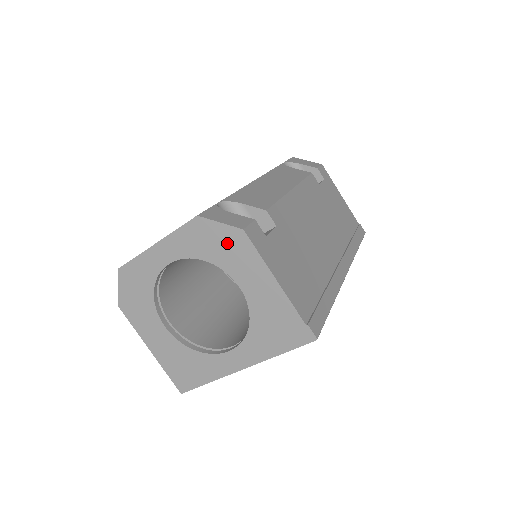
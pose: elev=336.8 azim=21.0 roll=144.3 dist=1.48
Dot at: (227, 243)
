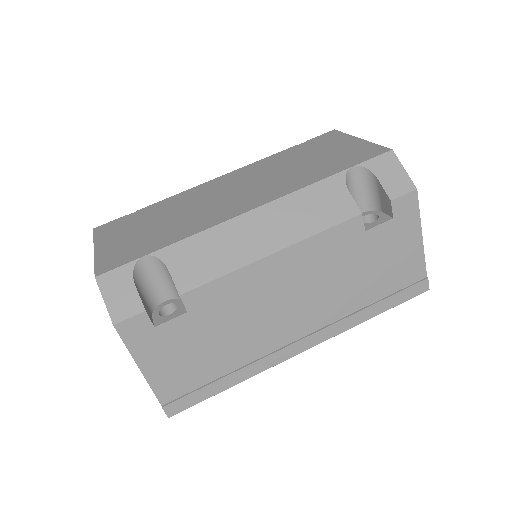
Dot at: occluded
